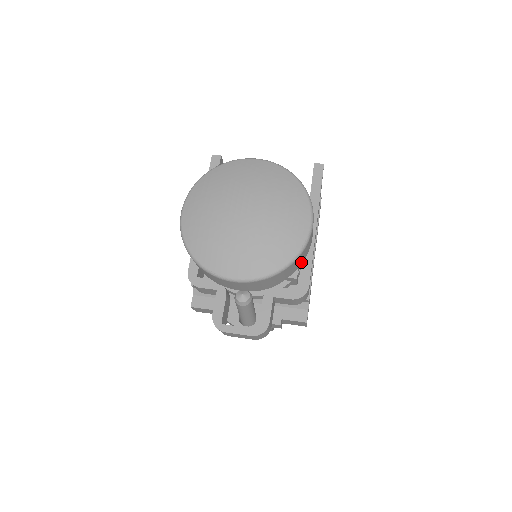
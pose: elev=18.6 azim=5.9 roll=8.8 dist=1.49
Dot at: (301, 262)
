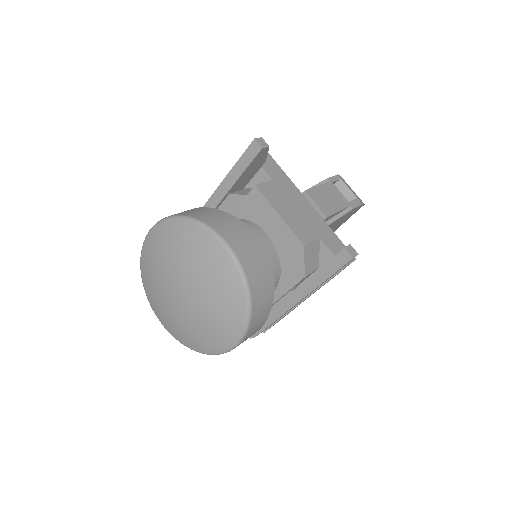
Dot at: occluded
